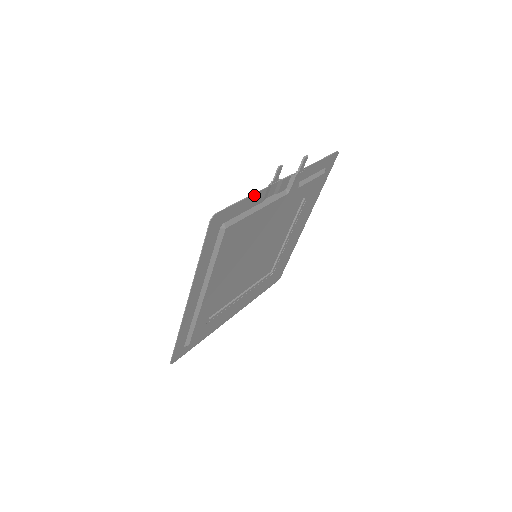
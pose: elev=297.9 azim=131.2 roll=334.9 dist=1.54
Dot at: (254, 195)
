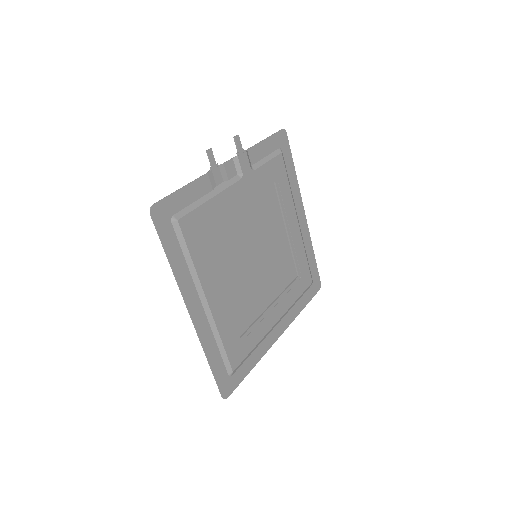
Dot at: (194, 183)
